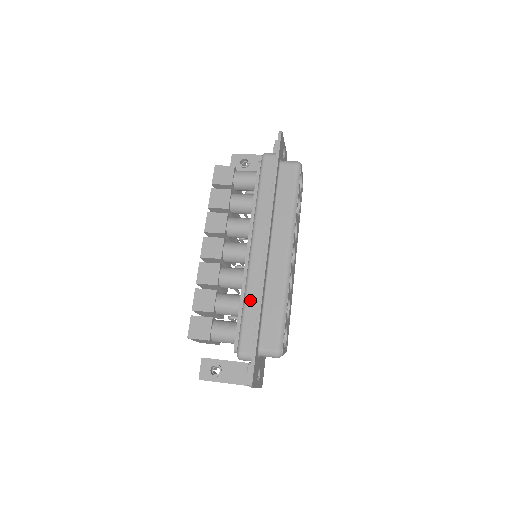
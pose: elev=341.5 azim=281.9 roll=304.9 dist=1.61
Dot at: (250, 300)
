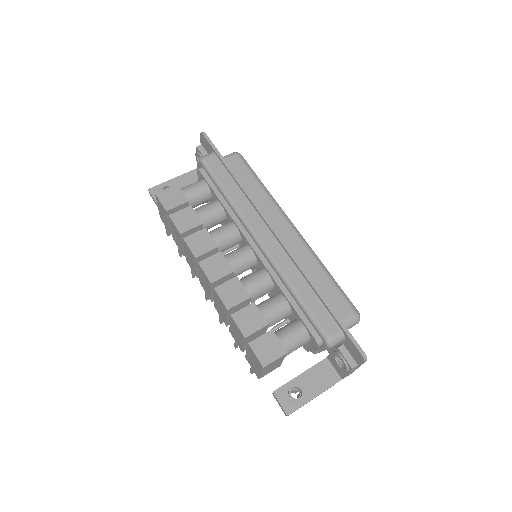
Dot at: (298, 286)
